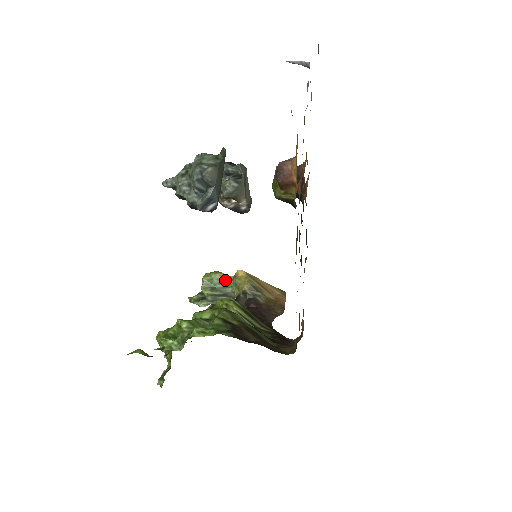
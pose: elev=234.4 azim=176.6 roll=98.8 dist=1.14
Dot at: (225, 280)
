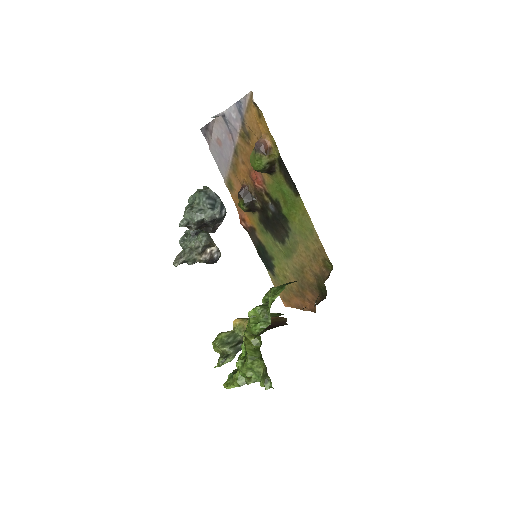
Dot at: (230, 334)
